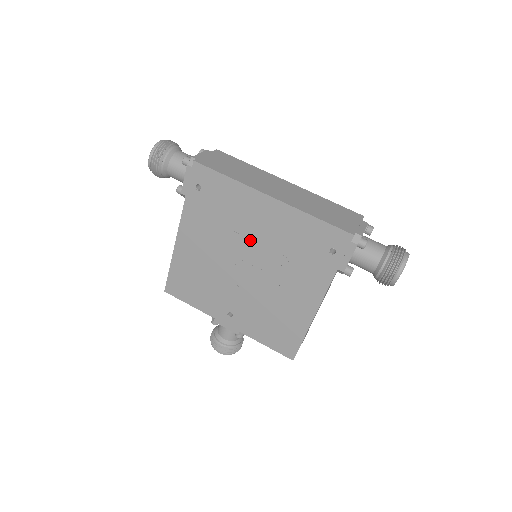
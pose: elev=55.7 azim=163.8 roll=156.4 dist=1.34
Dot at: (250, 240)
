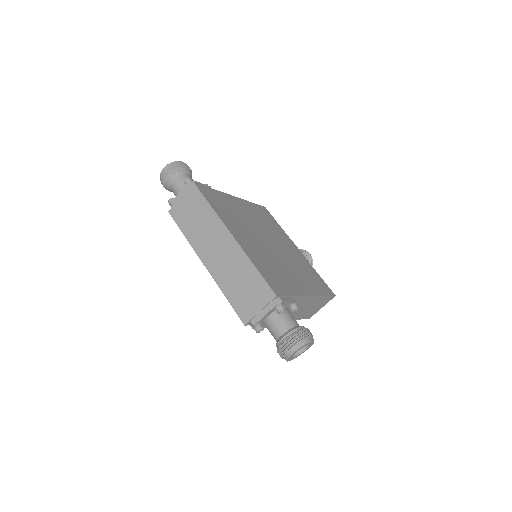
Dot at: occluded
